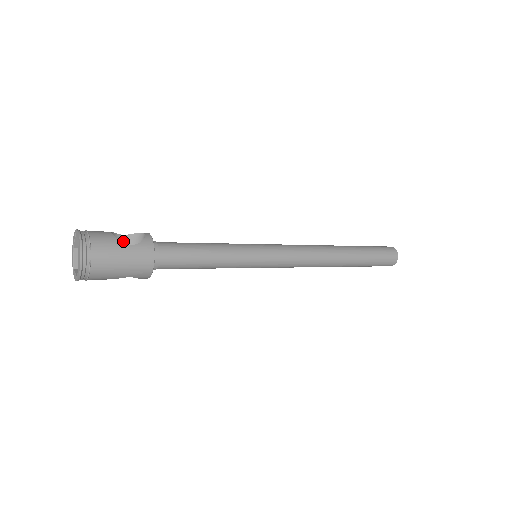
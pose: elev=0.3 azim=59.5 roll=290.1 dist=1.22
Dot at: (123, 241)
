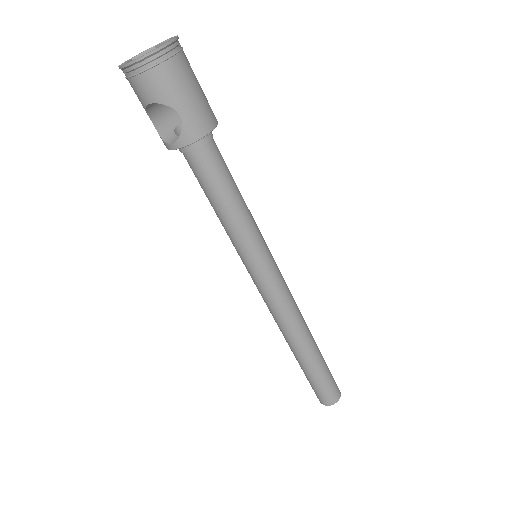
Dot at: (173, 109)
